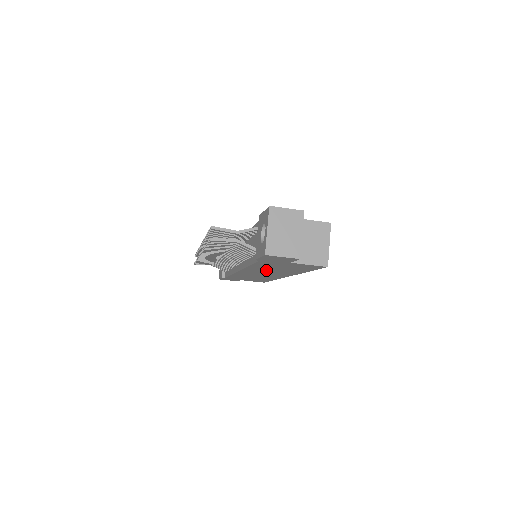
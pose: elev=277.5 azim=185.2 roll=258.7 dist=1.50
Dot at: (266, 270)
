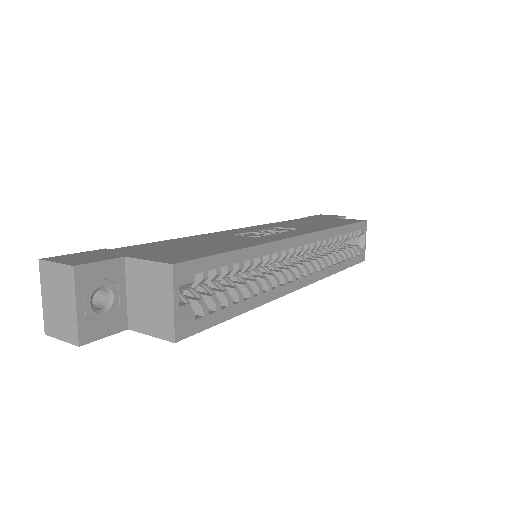
Dot at: occluded
